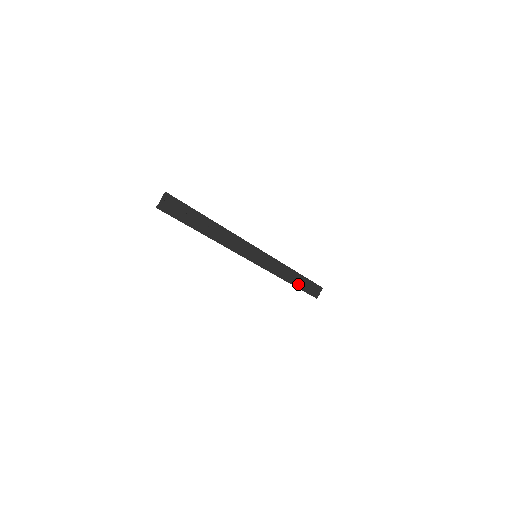
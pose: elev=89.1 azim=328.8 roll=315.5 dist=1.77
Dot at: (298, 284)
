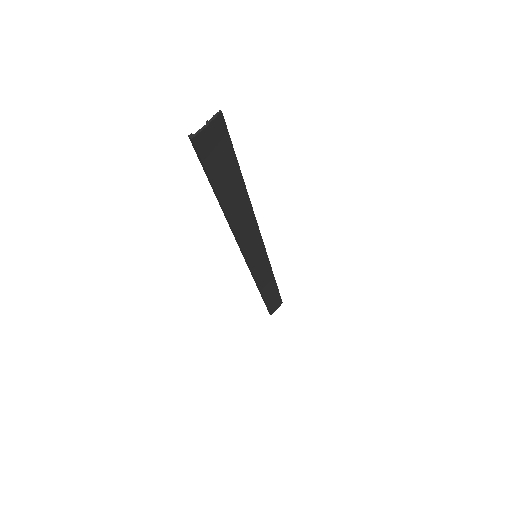
Dot at: (268, 297)
